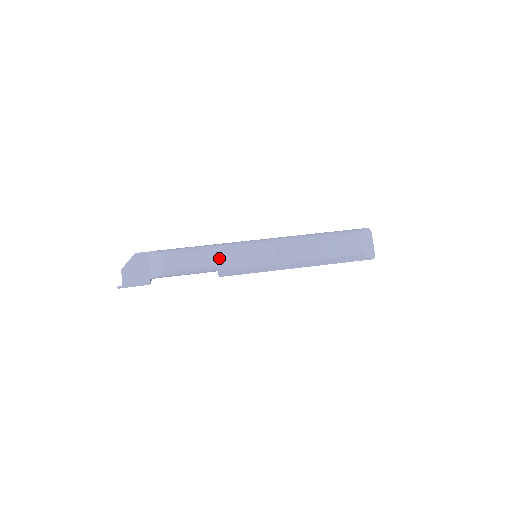
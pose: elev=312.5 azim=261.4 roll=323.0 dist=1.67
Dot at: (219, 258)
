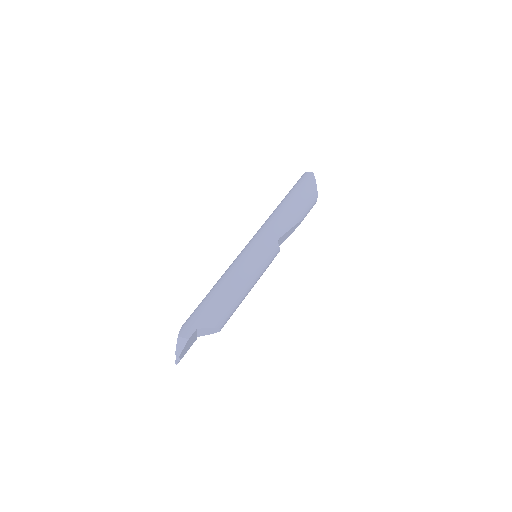
Dot at: occluded
